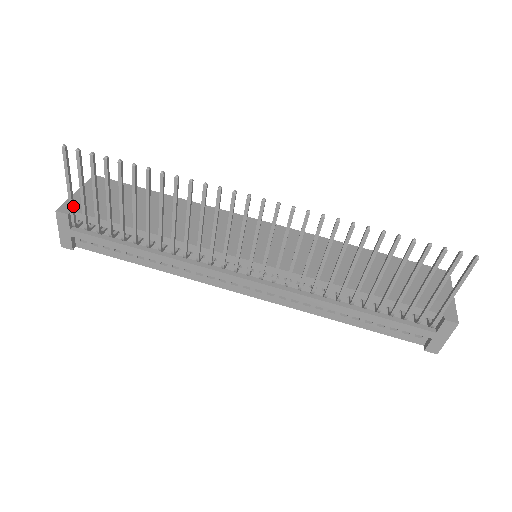
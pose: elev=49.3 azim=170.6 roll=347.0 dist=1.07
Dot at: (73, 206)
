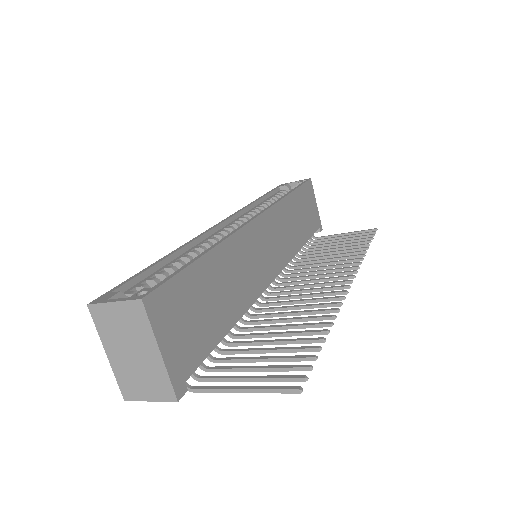
Dot at: (218, 388)
